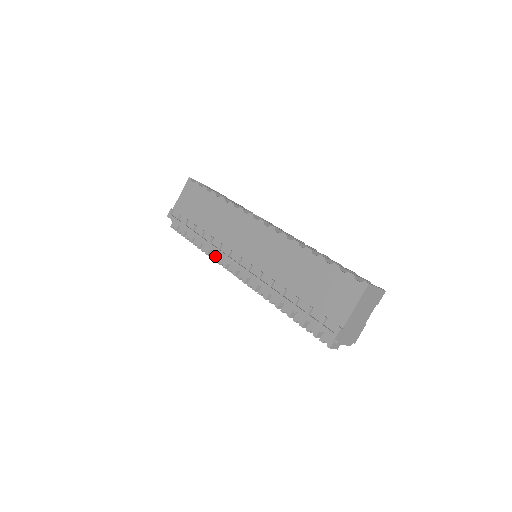
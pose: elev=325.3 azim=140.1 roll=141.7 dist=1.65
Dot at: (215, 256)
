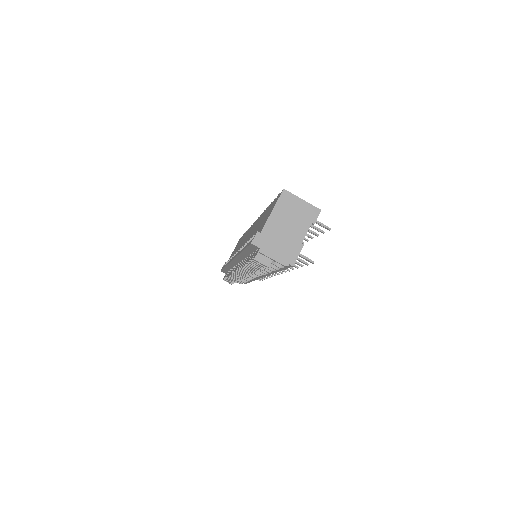
Dot at: (232, 271)
